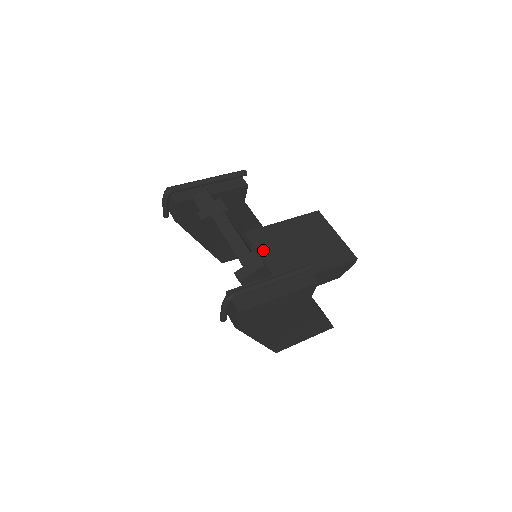
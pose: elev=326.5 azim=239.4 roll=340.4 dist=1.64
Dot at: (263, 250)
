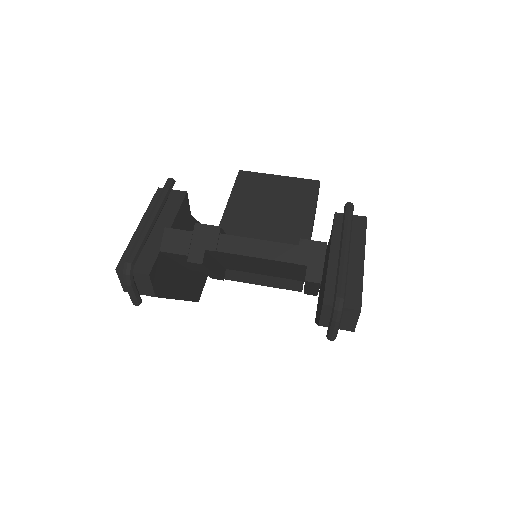
Dot at: occluded
